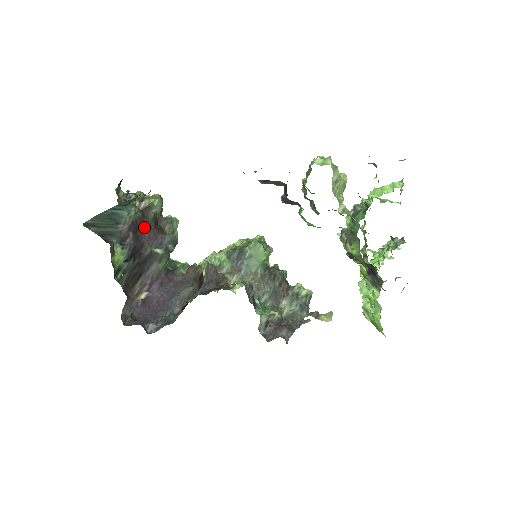
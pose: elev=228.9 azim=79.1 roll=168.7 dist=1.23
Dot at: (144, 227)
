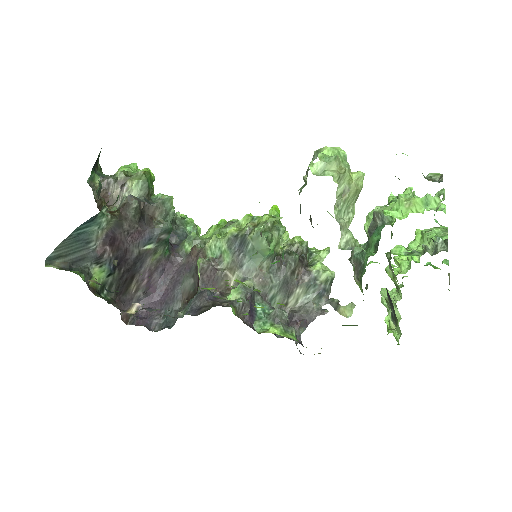
Dot at: (123, 232)
